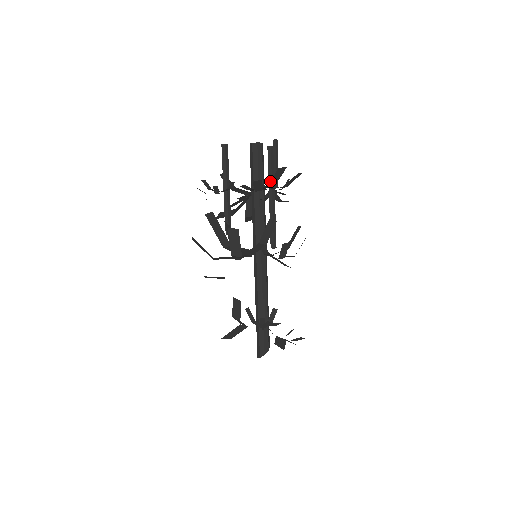
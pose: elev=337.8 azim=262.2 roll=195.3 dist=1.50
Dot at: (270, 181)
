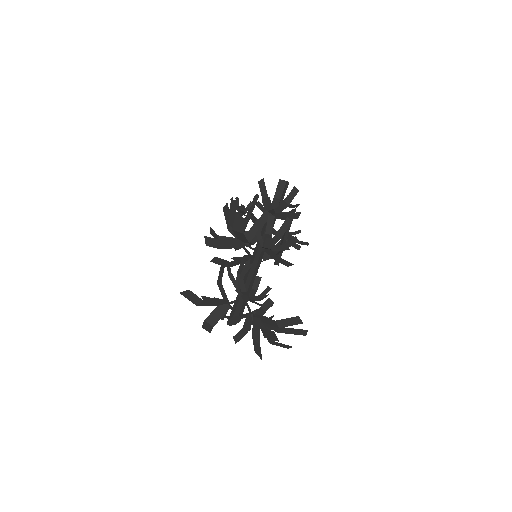
Dot at: (275, 194)
